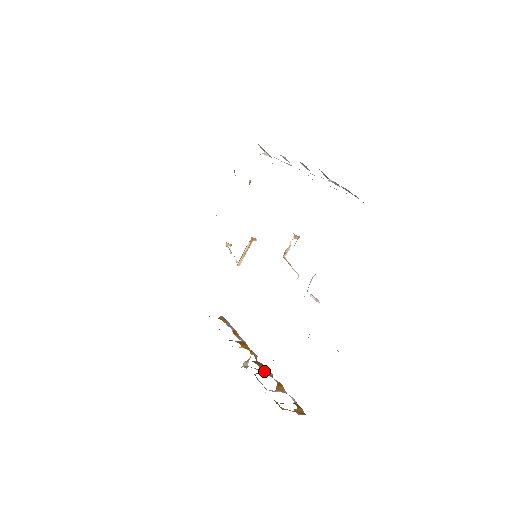
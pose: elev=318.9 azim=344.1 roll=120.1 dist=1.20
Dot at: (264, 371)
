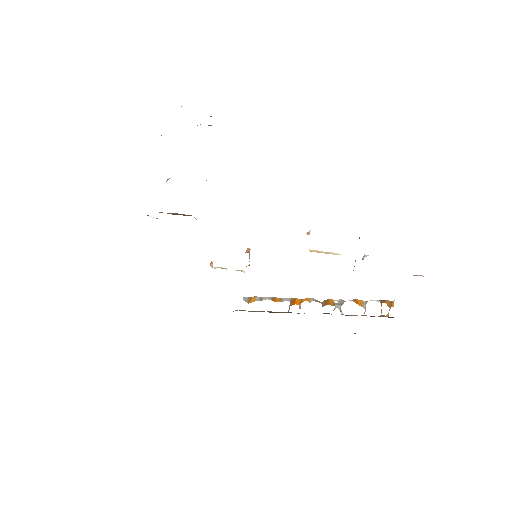
Dot at: (337, 304)
